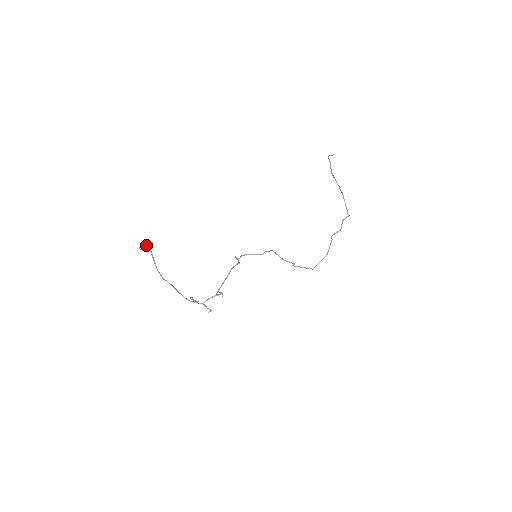
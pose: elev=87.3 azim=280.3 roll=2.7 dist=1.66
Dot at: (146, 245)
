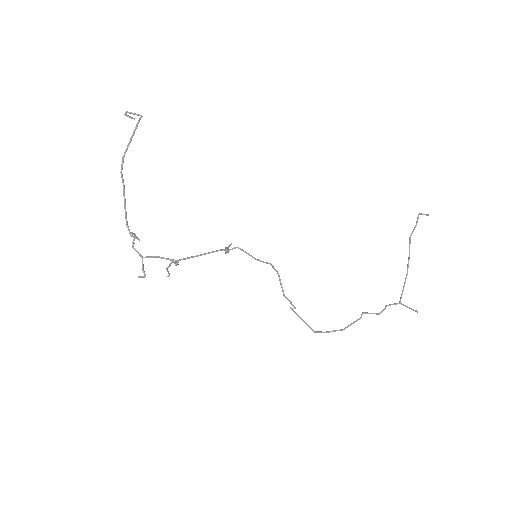
Dot at: occluded
